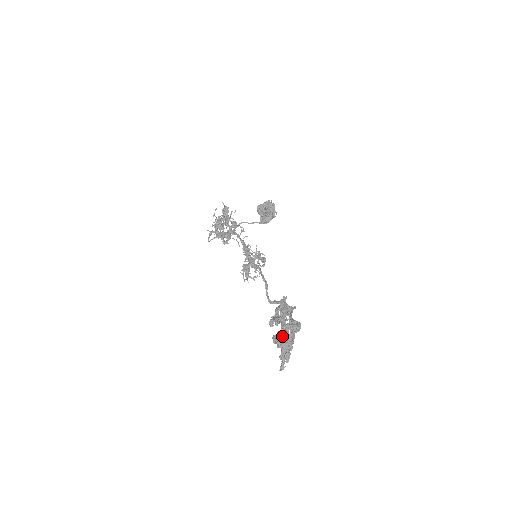
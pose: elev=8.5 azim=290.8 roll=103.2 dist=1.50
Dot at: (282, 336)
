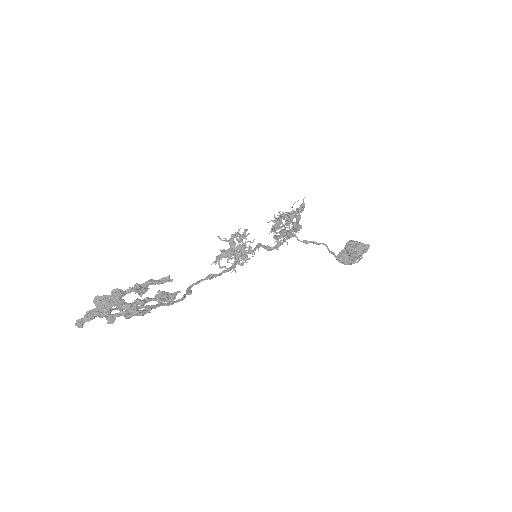
Dot at: (109, 297)
